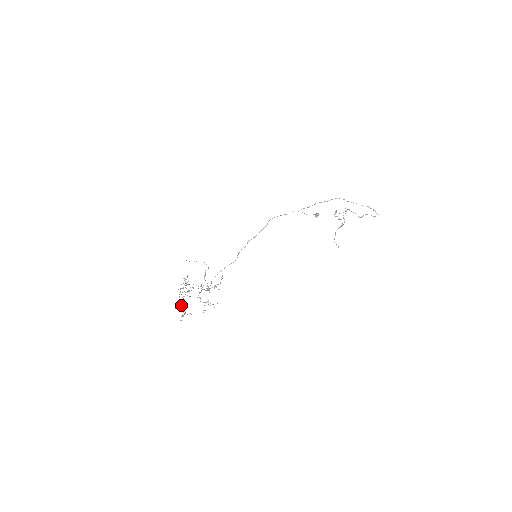
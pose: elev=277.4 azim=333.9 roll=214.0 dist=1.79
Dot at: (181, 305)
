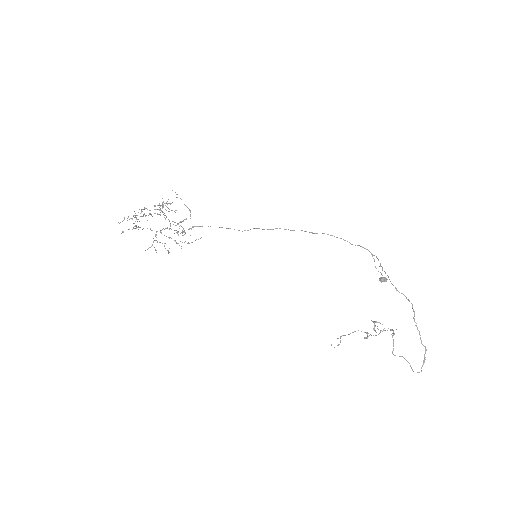
Dot at: (137, 219)
